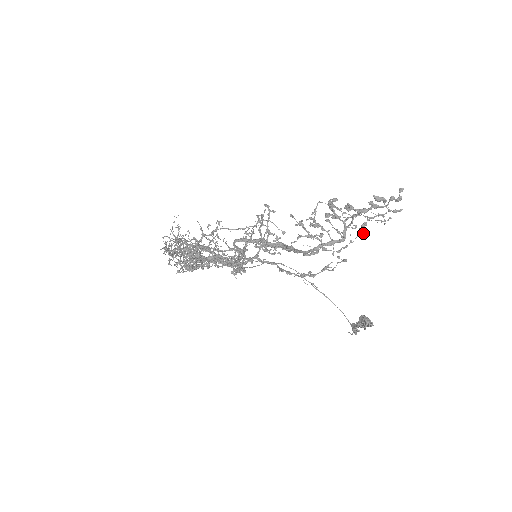
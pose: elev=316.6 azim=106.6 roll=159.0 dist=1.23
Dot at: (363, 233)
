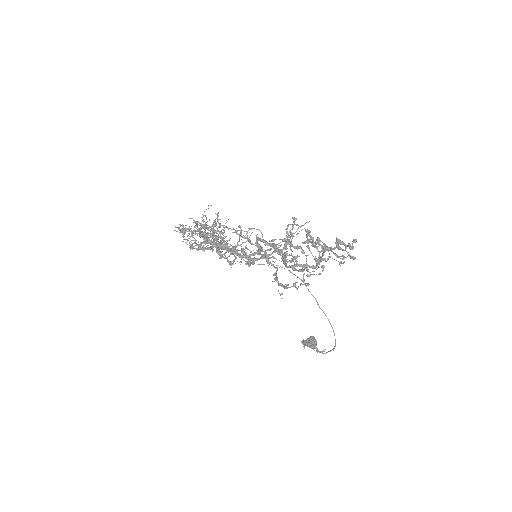
Dot at: (324, 267)
